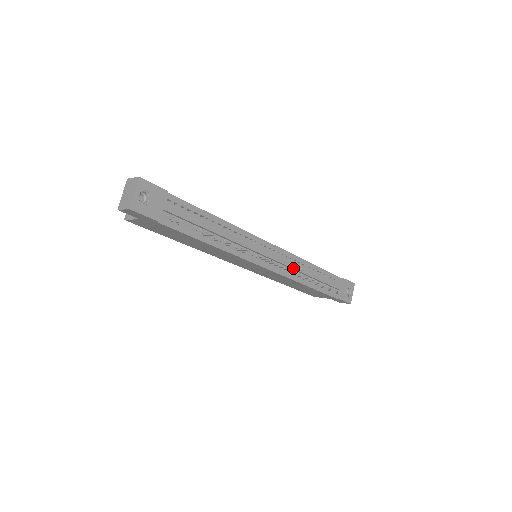
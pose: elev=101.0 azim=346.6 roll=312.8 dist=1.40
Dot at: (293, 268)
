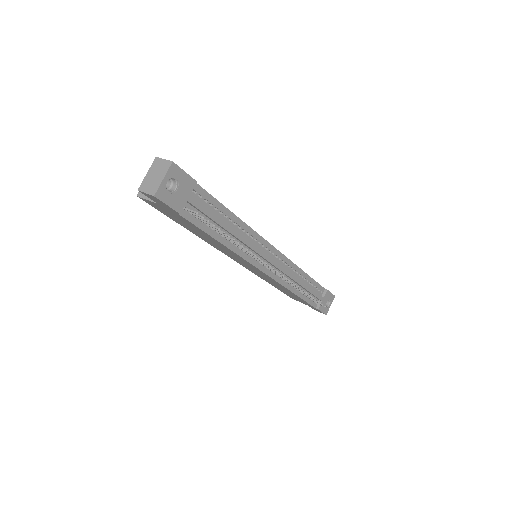
Dot at: (288, 276)
